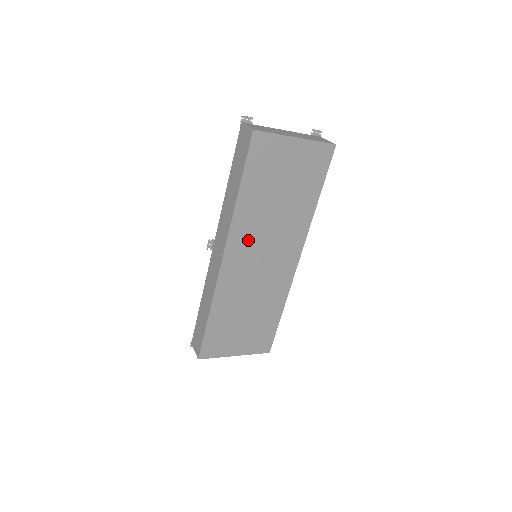
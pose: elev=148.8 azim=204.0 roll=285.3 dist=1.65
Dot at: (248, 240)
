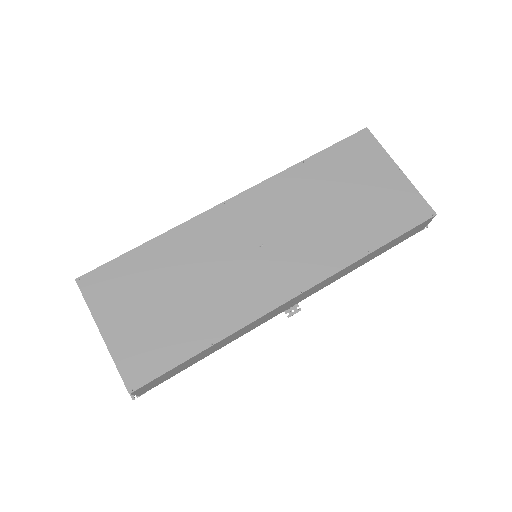
Dot at: (270, 209)
